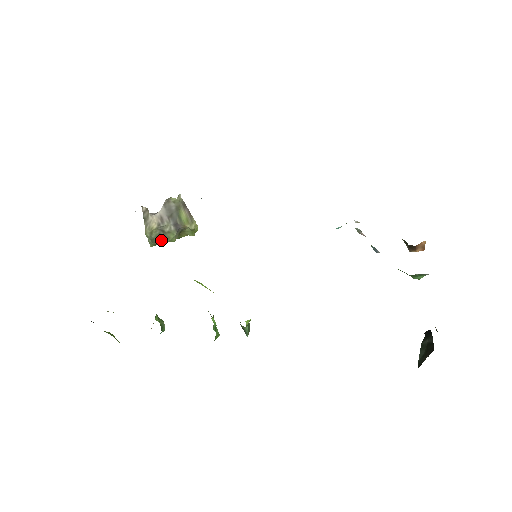
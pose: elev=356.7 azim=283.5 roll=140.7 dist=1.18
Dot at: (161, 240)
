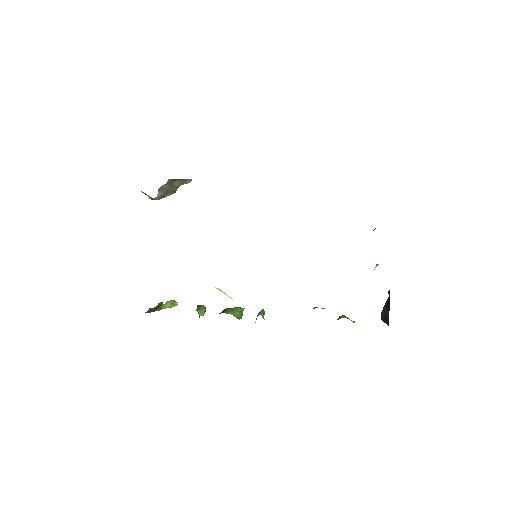
Dot at: occluded
